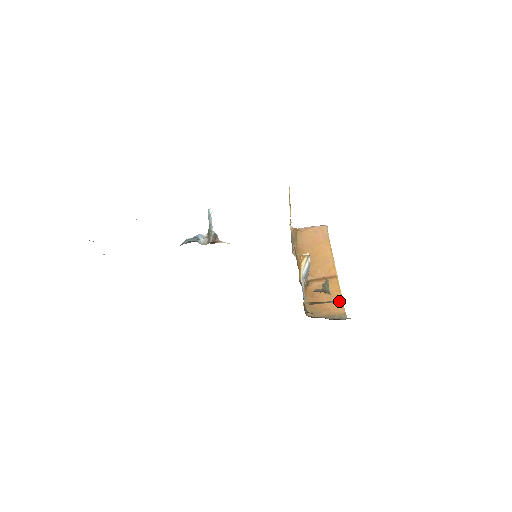
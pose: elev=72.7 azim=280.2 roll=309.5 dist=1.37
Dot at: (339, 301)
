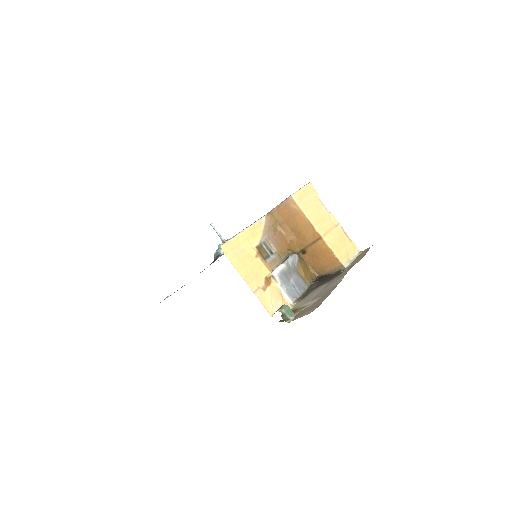
Dot at: (306, 307)
